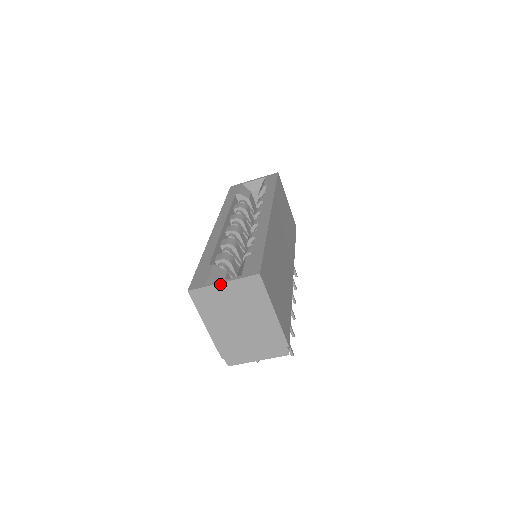
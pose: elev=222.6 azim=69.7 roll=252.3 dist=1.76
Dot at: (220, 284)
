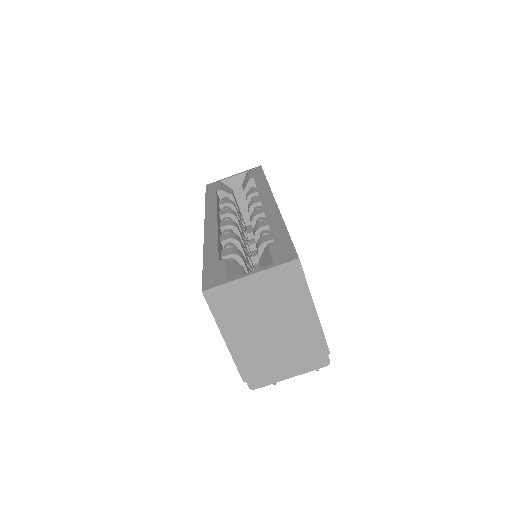
Dot at: (246, 277)
